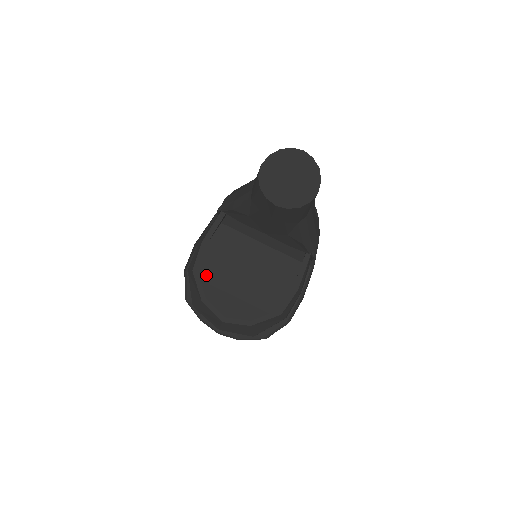
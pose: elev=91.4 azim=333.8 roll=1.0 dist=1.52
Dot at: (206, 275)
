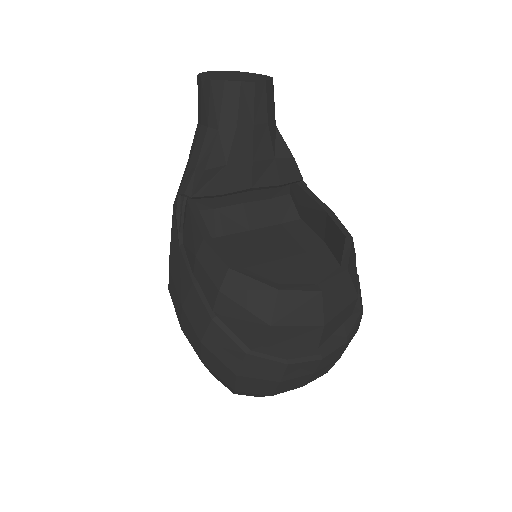
Dot at: occluded
